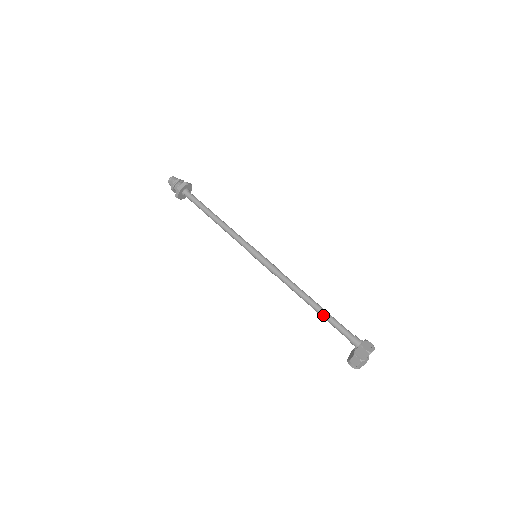
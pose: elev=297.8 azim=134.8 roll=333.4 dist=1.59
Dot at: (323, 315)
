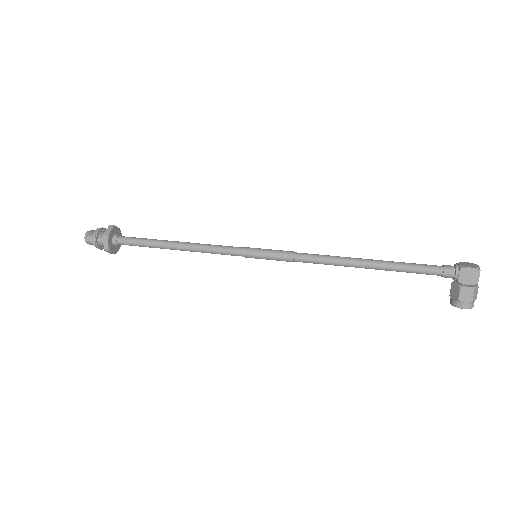
Dot at: (389, 266)
